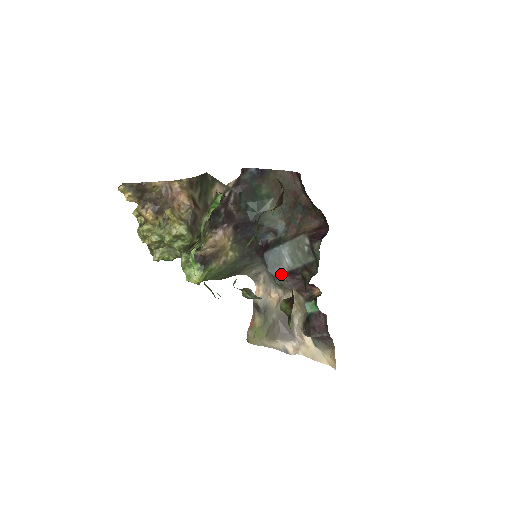
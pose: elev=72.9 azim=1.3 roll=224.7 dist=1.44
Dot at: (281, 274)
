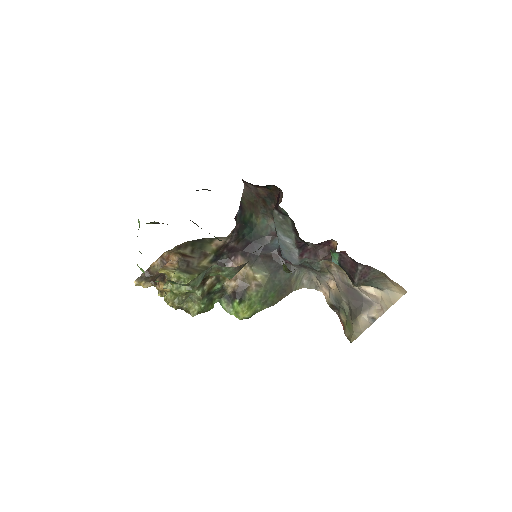
Dot at: (298, 257)
